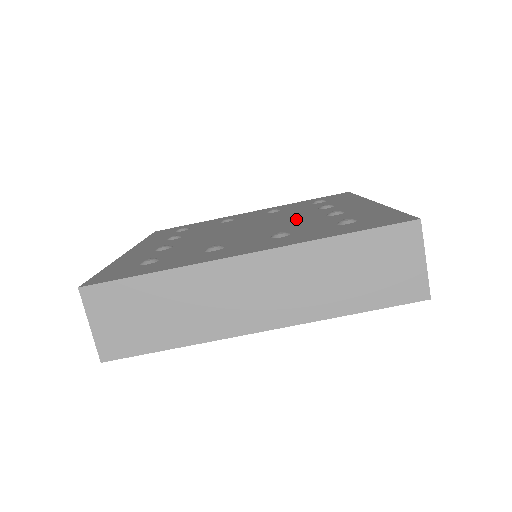
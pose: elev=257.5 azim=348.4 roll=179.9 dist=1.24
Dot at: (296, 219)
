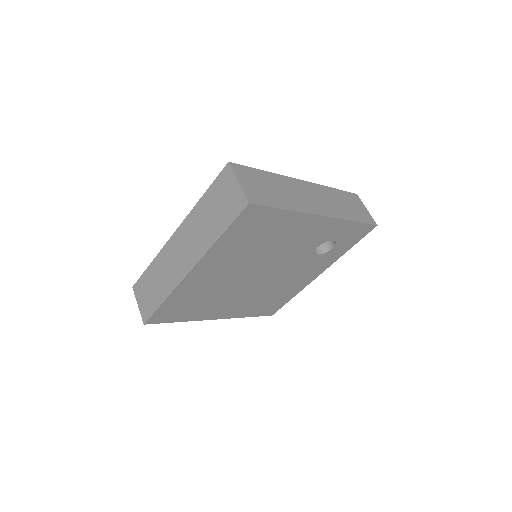
Dot at: occluded
